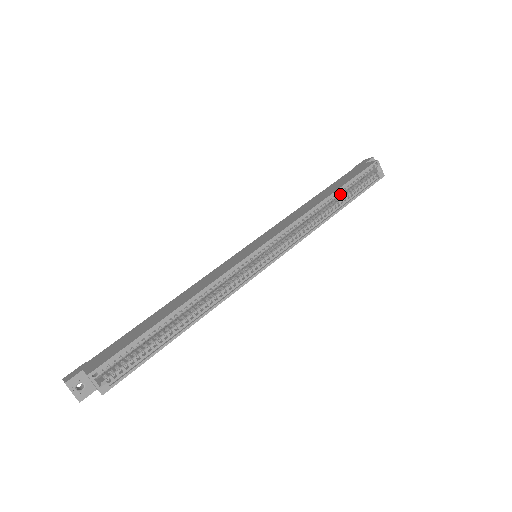
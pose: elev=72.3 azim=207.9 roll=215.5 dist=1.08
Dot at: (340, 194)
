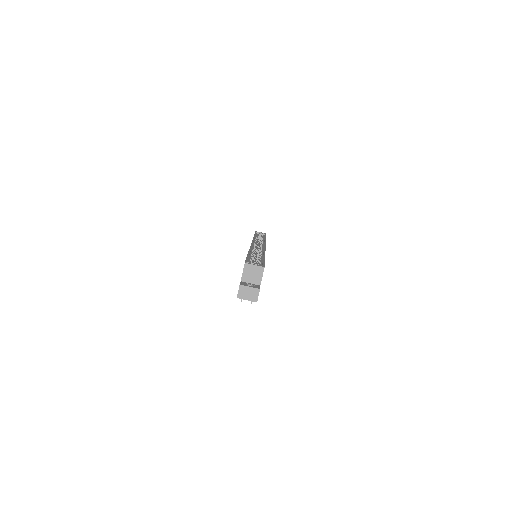
Dot at: (258, 237)
